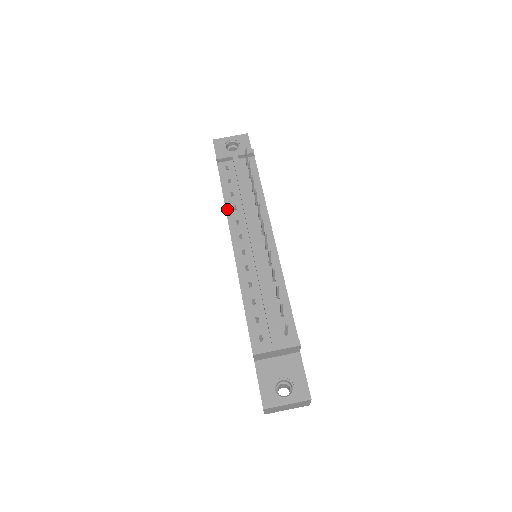
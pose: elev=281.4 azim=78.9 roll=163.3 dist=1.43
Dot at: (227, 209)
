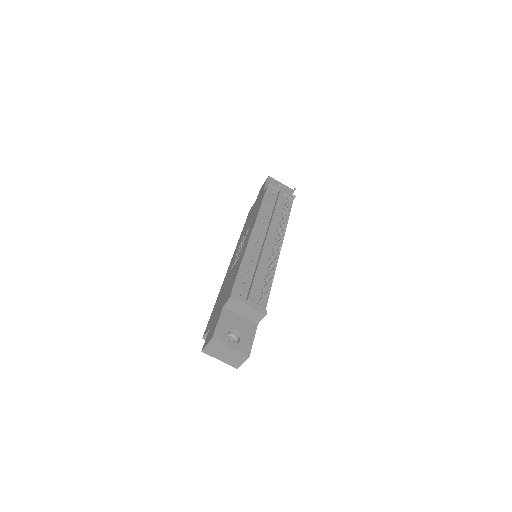
Dot at: (260, 212)
